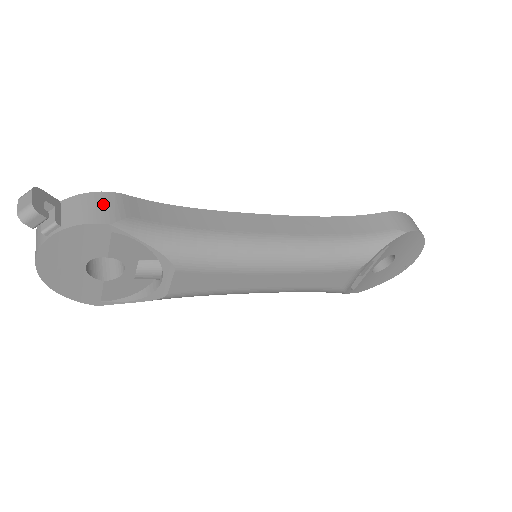
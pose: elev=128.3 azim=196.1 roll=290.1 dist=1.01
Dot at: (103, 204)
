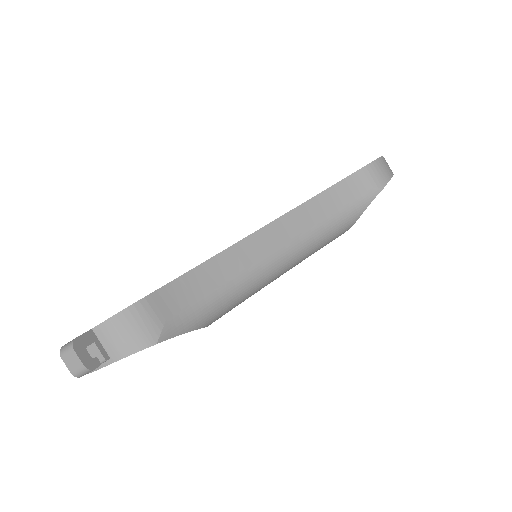
Dot at: (138, 323)
